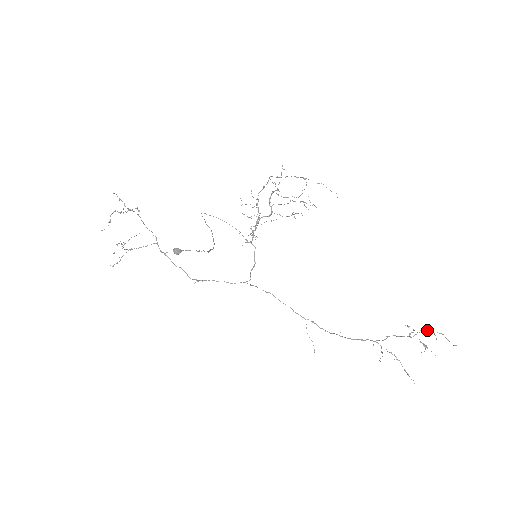
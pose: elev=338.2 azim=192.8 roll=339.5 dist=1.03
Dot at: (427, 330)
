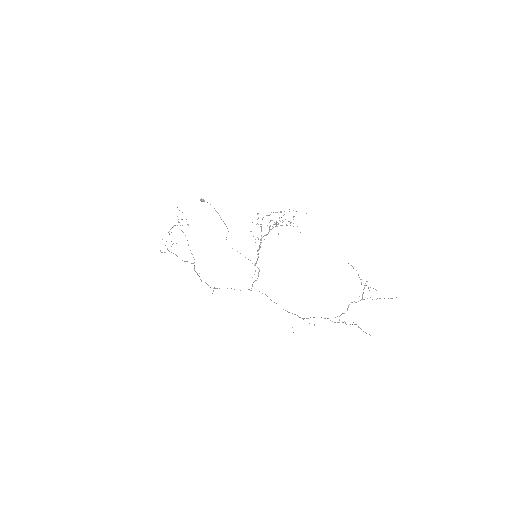
Dot at: (379, 298)
